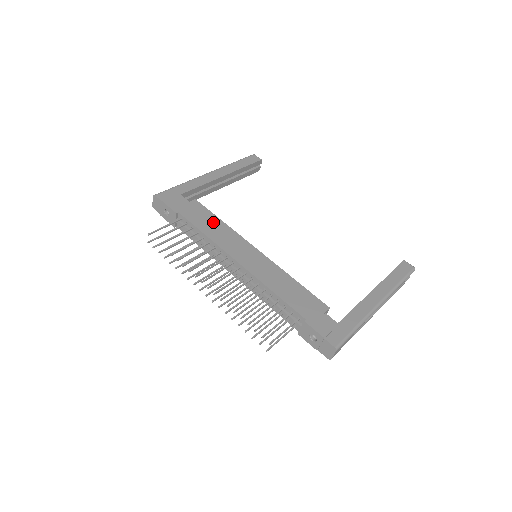
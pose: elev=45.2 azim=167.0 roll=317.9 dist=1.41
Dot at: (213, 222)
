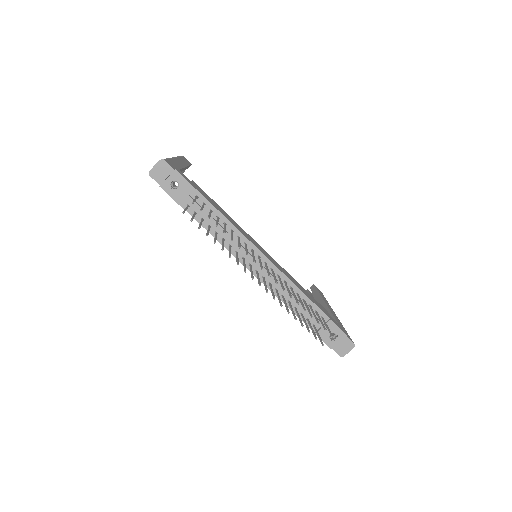
Dot at: (222, 210)
